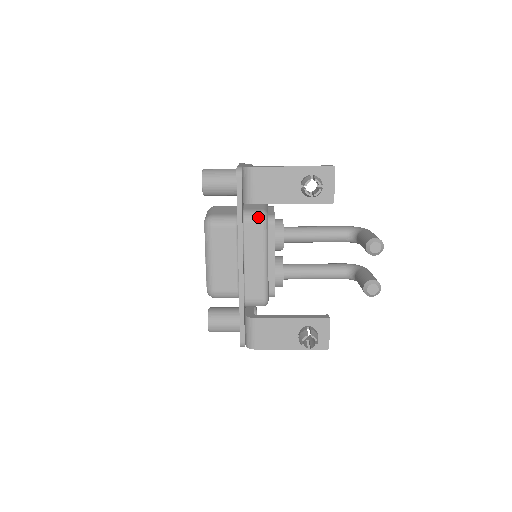
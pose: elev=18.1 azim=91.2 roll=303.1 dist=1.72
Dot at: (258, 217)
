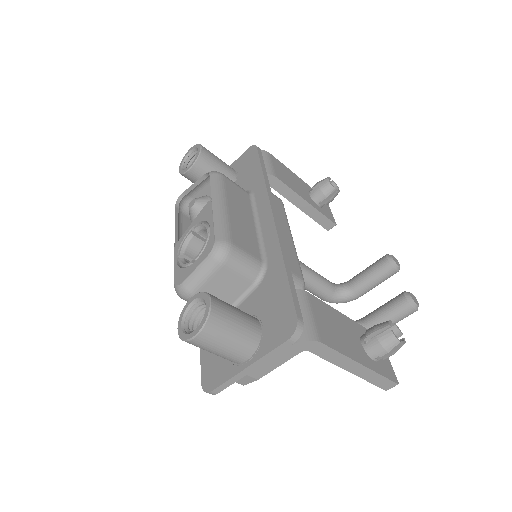
Dot at: (275, 195)
